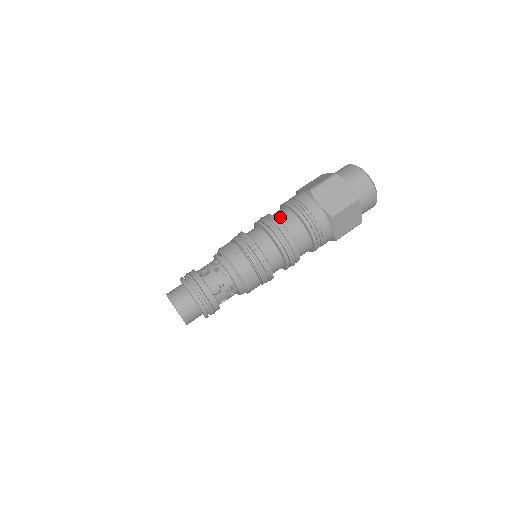
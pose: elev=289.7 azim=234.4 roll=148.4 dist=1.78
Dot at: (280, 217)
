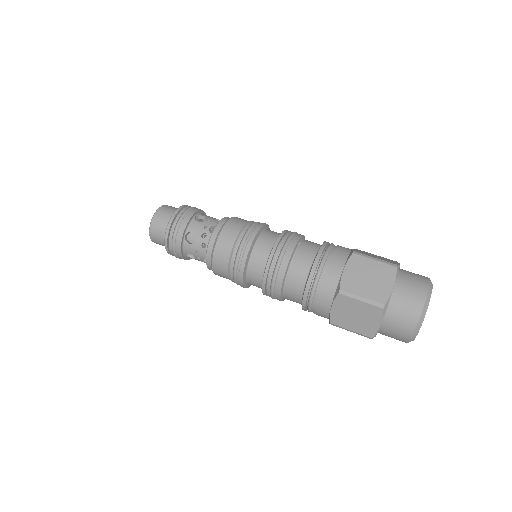
Dot at: occluded
